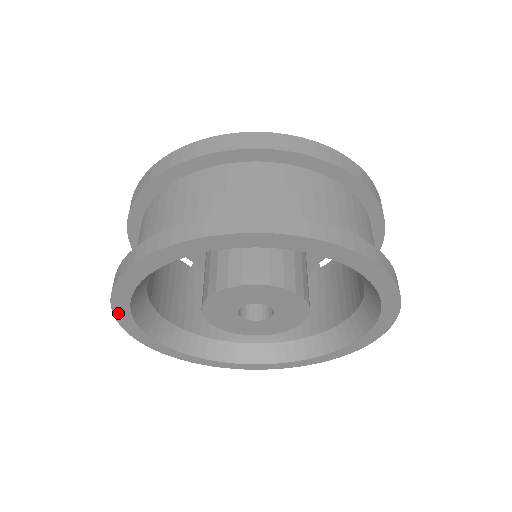
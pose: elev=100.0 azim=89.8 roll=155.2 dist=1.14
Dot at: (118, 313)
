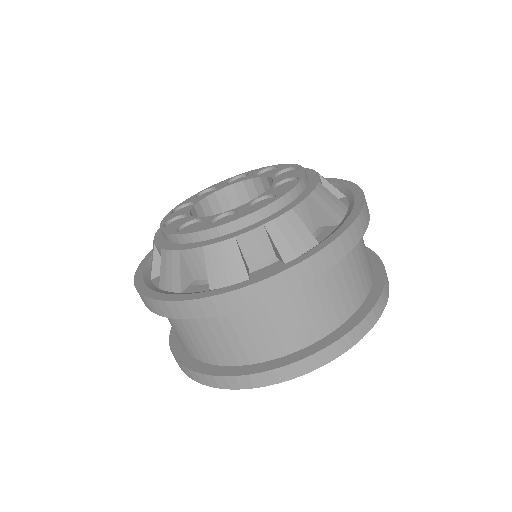
Dot at: occluded
